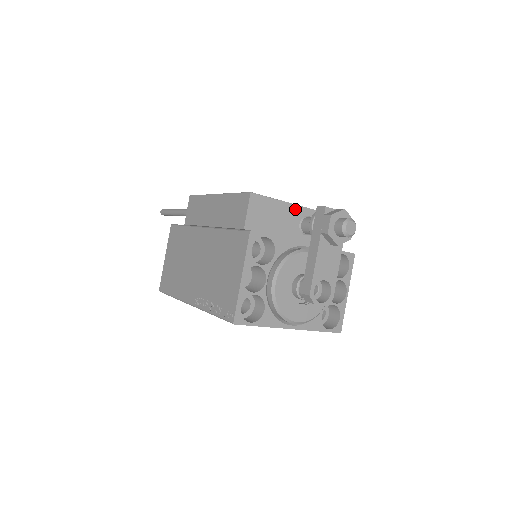
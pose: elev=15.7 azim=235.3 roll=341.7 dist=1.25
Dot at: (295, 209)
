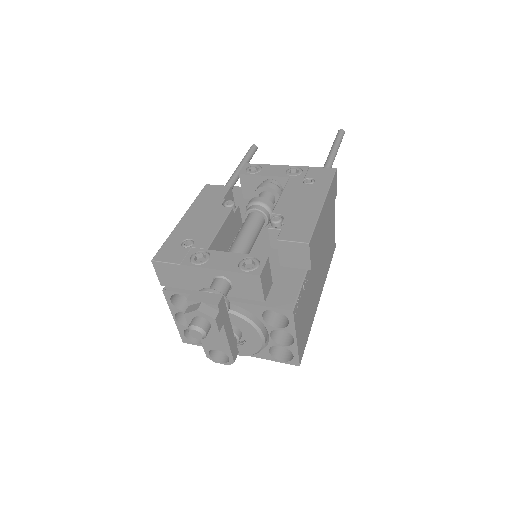
Dot at: (202, 271)
